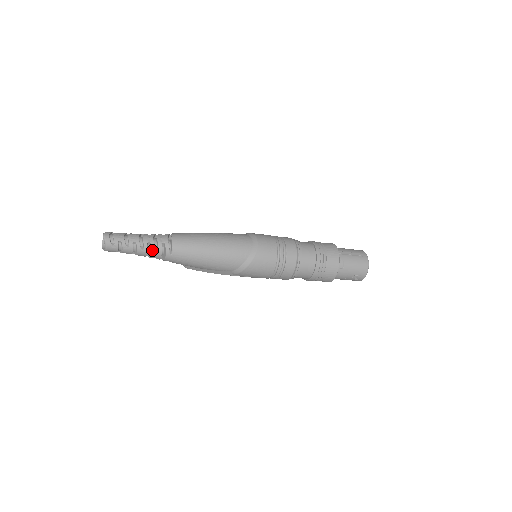
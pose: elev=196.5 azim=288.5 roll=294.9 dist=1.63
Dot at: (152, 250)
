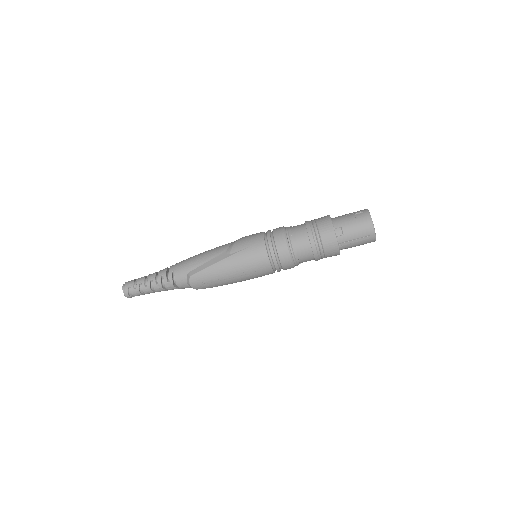
Dot at: (160, 271)
